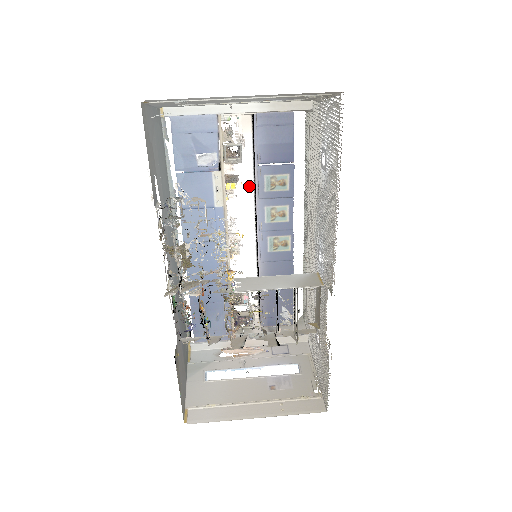
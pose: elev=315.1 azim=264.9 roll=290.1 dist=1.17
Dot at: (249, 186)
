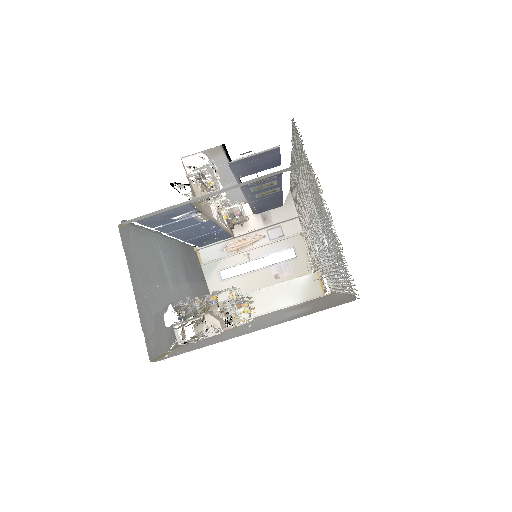
Dot at: (227, 172)
